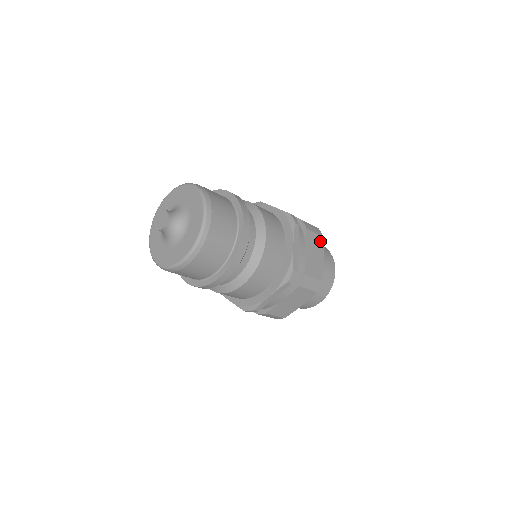
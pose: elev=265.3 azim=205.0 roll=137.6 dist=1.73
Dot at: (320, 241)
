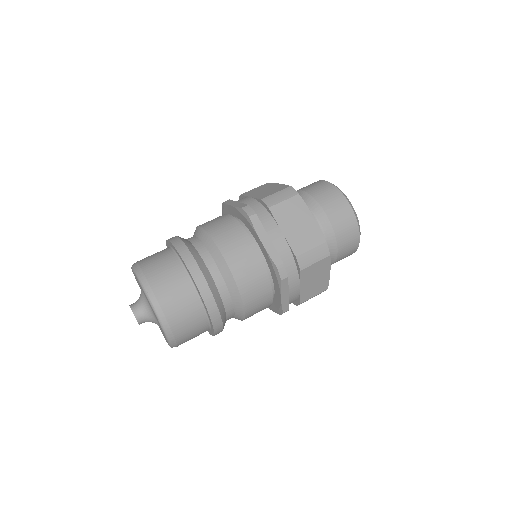
Dot at: (265, 186)
